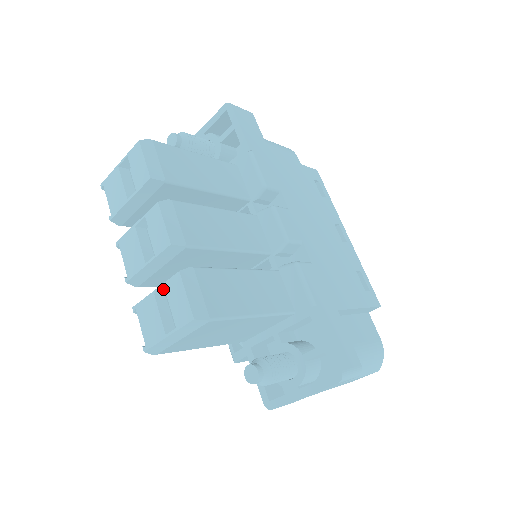
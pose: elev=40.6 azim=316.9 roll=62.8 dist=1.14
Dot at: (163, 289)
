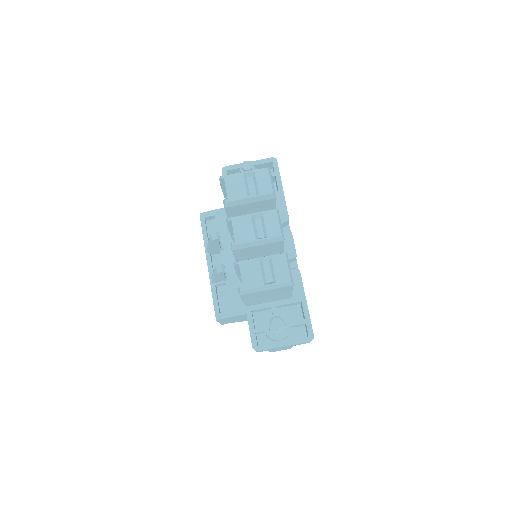
Dot at: (266, 259)
